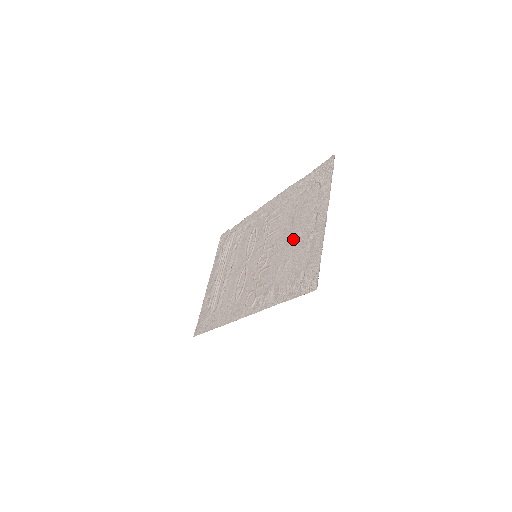
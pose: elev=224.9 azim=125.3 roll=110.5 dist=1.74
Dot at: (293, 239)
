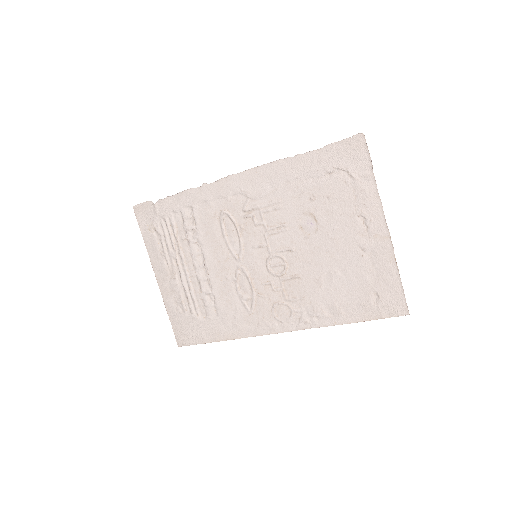
Dot at: (331, 246)
